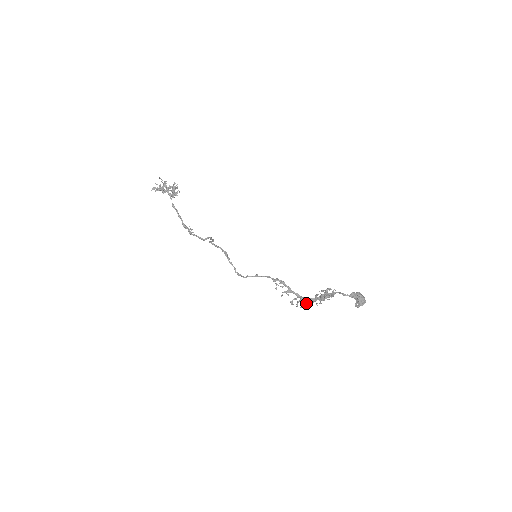
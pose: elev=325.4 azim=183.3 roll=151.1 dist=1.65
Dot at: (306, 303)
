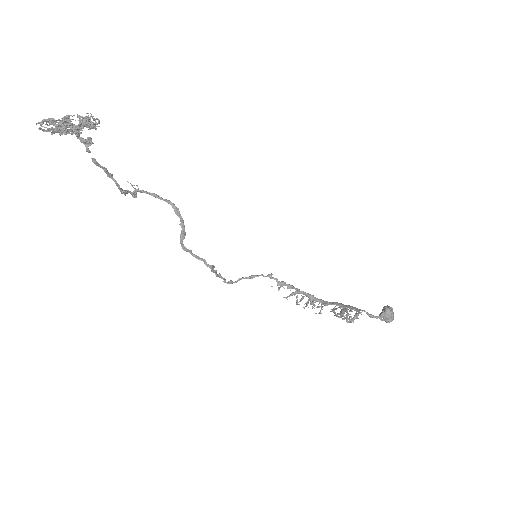
Dot at: occluded
